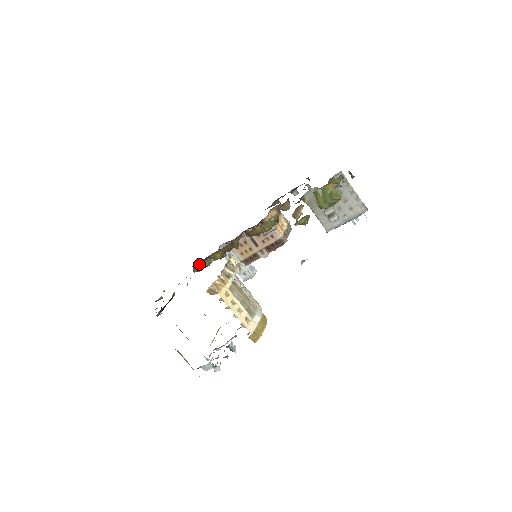
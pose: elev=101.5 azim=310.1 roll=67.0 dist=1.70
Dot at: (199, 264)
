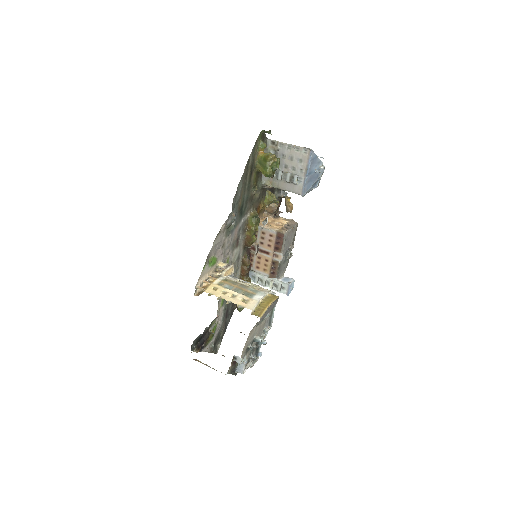
Dot at: occluded
